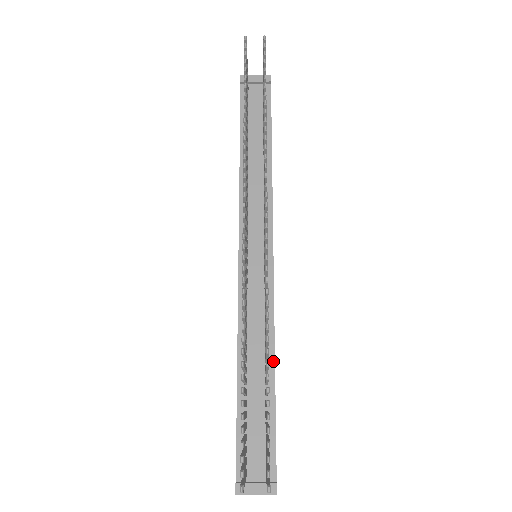
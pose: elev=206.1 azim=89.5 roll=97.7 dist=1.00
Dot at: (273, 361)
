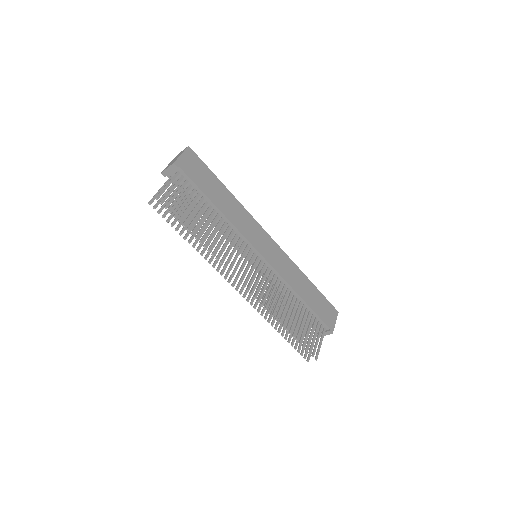
Dot at: (297, 295)
